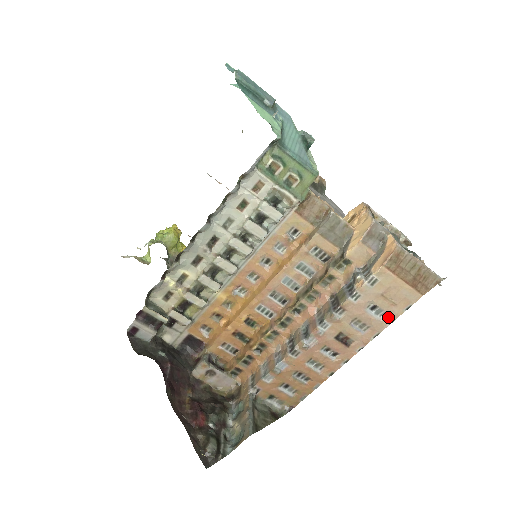
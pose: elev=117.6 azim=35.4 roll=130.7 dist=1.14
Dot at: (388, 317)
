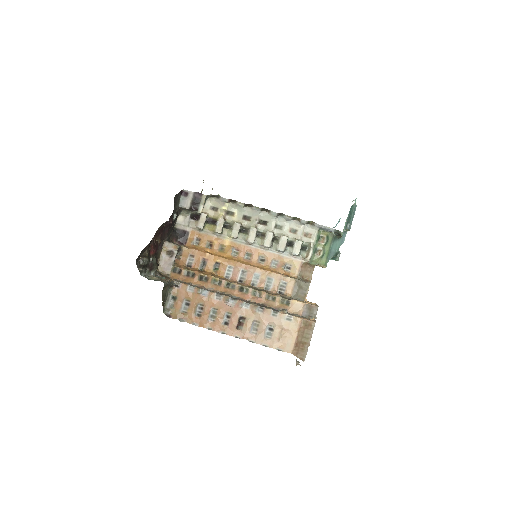
Dot at: (268, 342)
